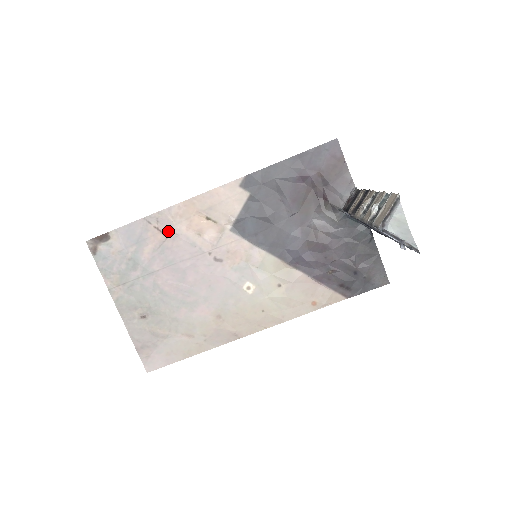
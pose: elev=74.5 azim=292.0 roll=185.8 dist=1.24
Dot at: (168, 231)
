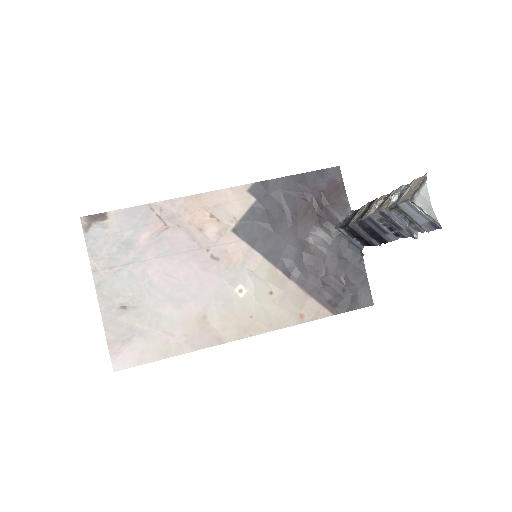
Dot at: (170, 221)
